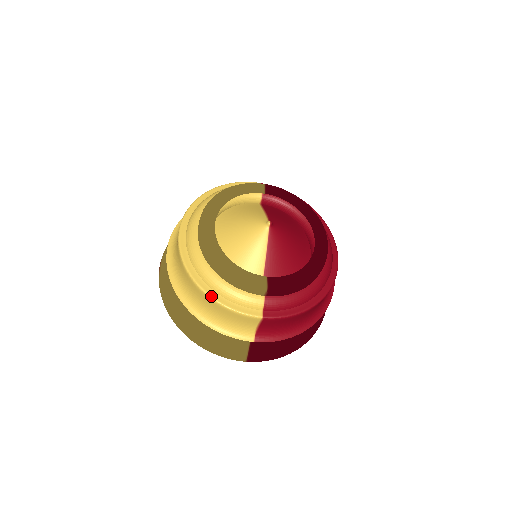
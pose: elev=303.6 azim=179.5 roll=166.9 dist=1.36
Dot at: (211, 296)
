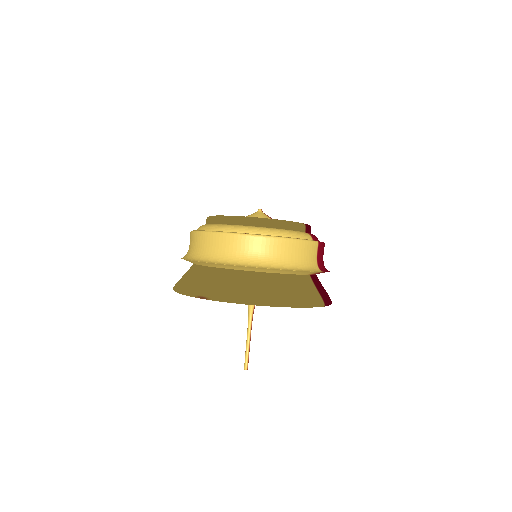
Dot at: (285, 237)
